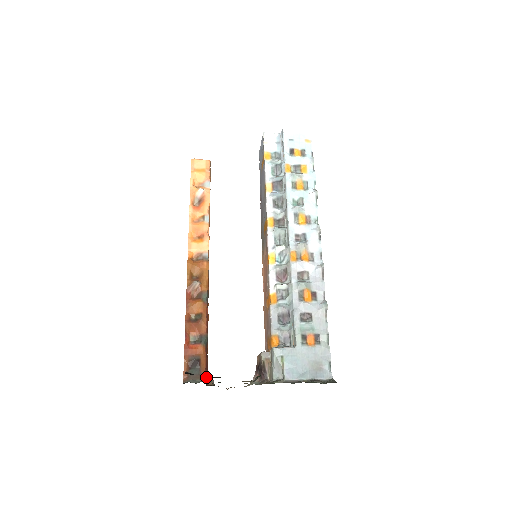
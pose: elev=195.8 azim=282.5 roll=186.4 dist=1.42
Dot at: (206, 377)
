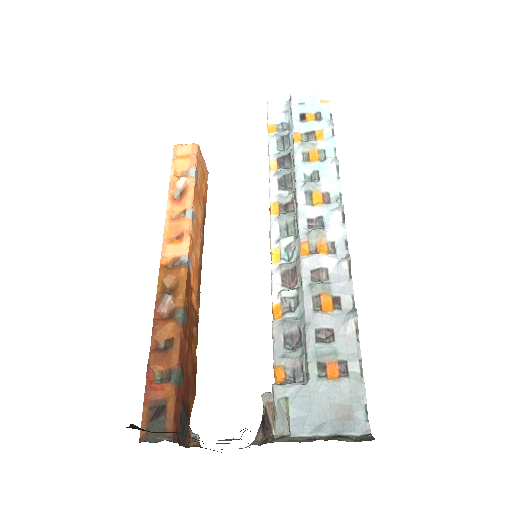
Dot at: (155, 432)
